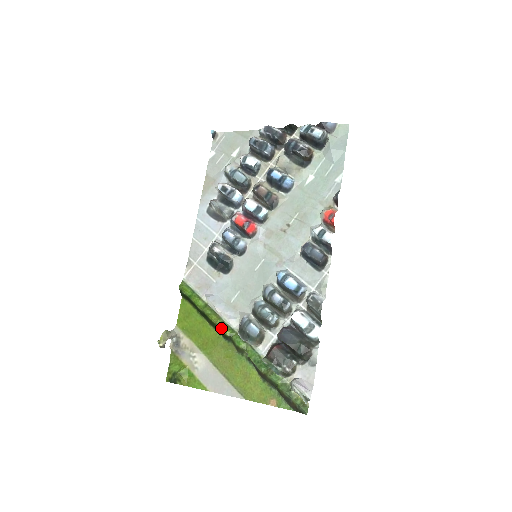
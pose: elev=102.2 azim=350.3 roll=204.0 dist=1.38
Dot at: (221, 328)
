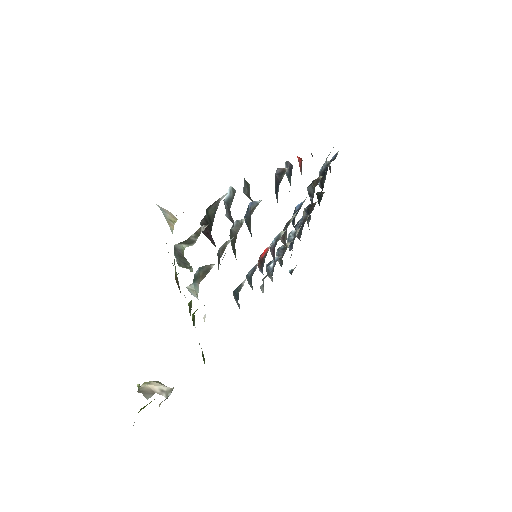
Dot at: occluded
